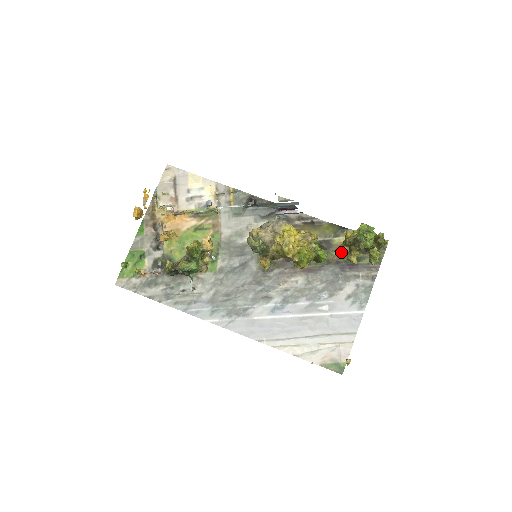
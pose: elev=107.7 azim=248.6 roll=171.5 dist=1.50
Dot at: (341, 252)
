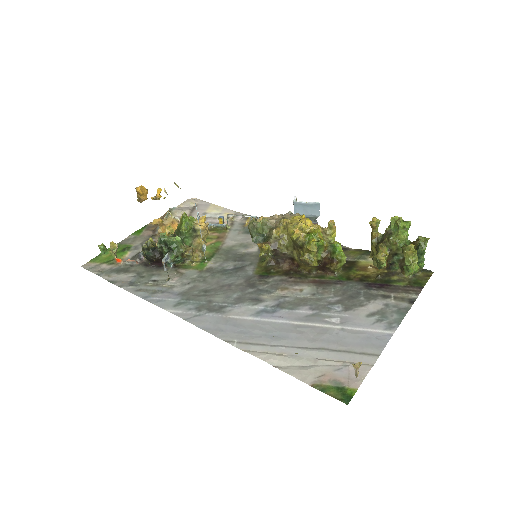
Dot at: (367, 272)
